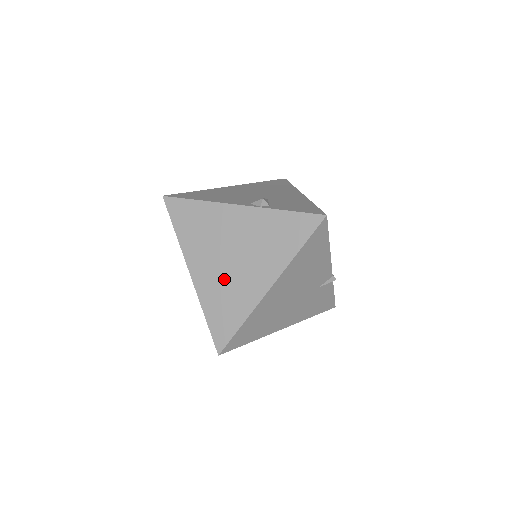
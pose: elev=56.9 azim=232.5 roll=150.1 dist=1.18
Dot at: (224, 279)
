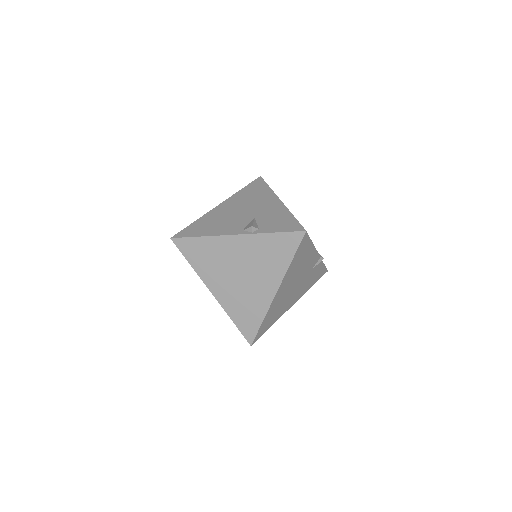
Dot at: (239, 292)
